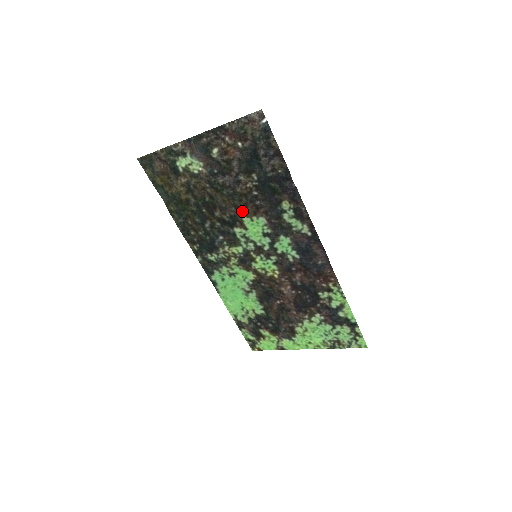
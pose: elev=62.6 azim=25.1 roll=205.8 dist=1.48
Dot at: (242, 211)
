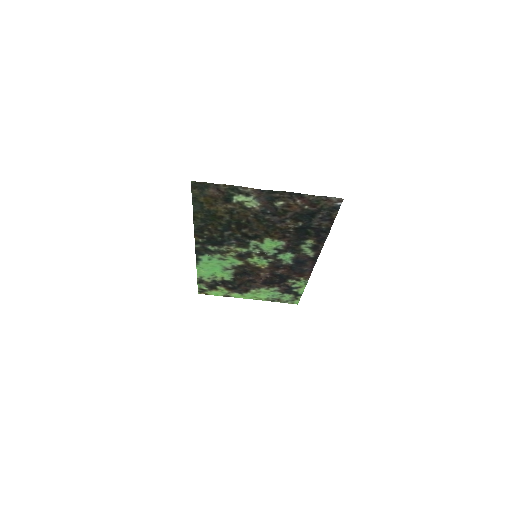
Dot at: (269, 235)
